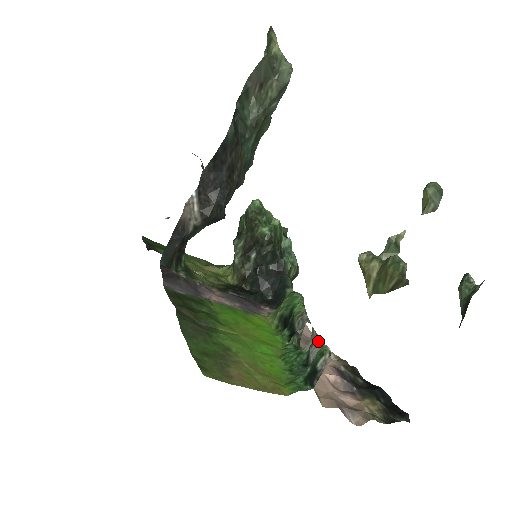
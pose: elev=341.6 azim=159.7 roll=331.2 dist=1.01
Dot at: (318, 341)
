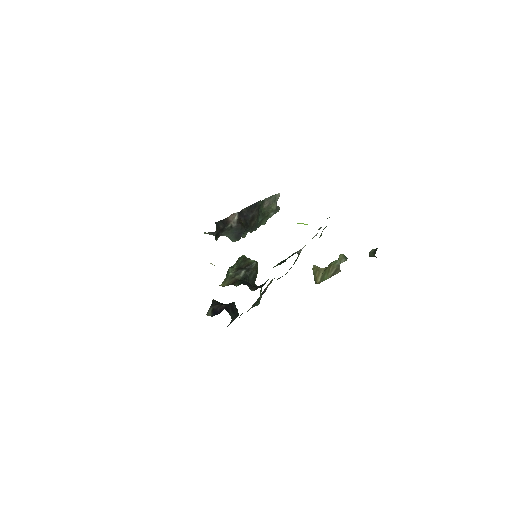
Dot at: occluded
